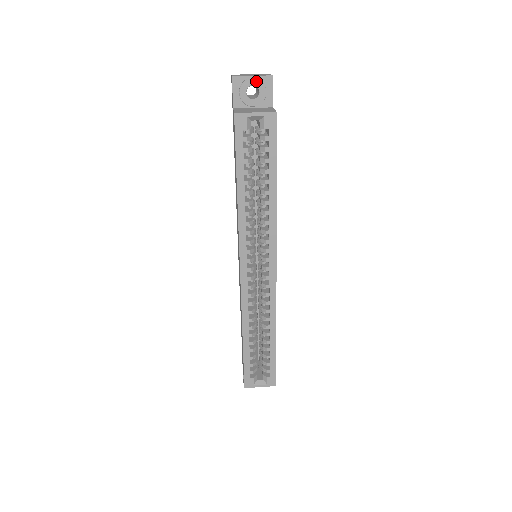
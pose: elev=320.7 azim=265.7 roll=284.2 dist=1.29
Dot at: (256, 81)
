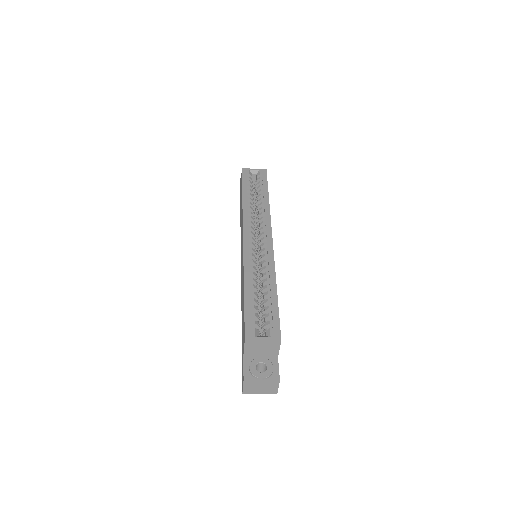
Dot at: occluded
